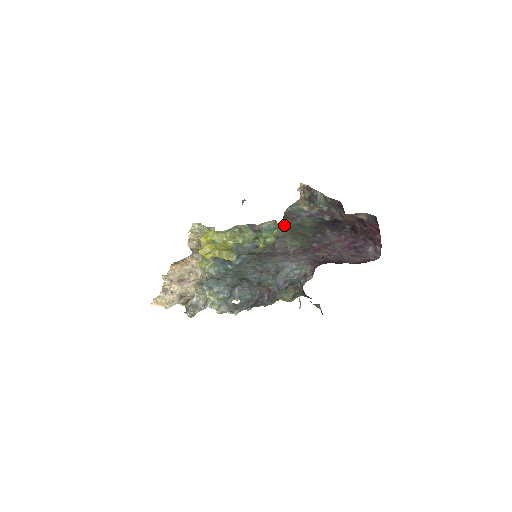
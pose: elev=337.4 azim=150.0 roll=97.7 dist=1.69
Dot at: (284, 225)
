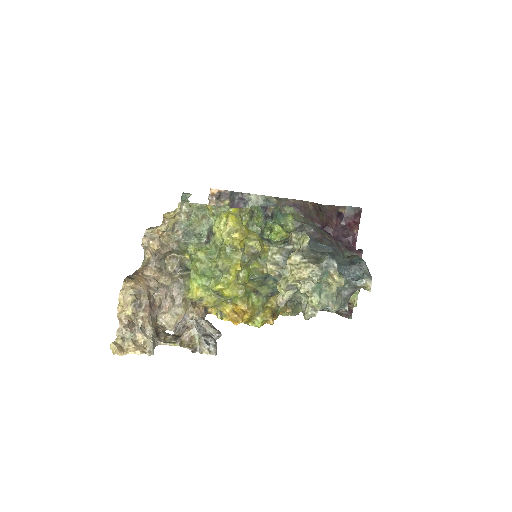
Dot at: (295, 211)
